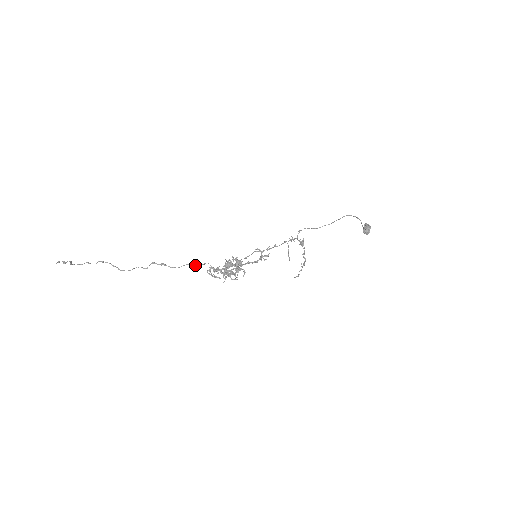
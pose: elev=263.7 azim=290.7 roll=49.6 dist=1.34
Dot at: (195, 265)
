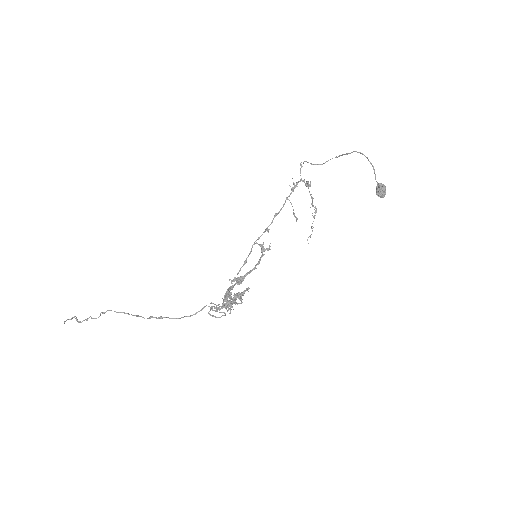
Dot at: occluded
